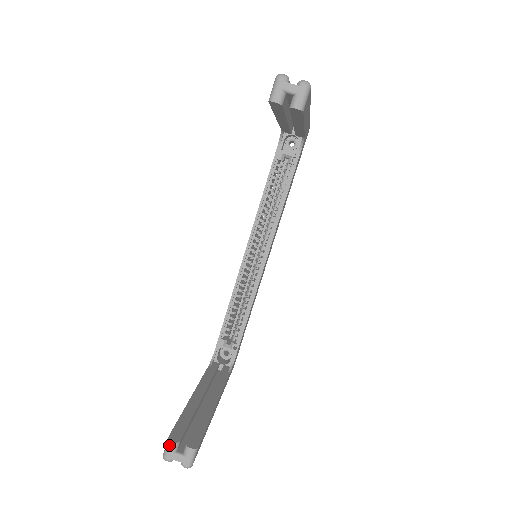
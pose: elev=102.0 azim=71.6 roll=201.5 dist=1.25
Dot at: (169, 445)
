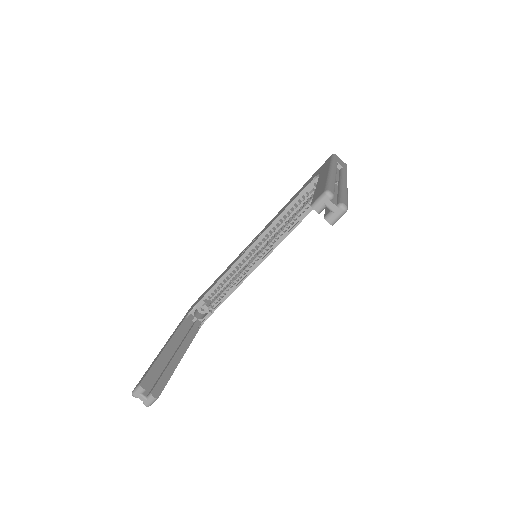
Dot at: (139, 389)
